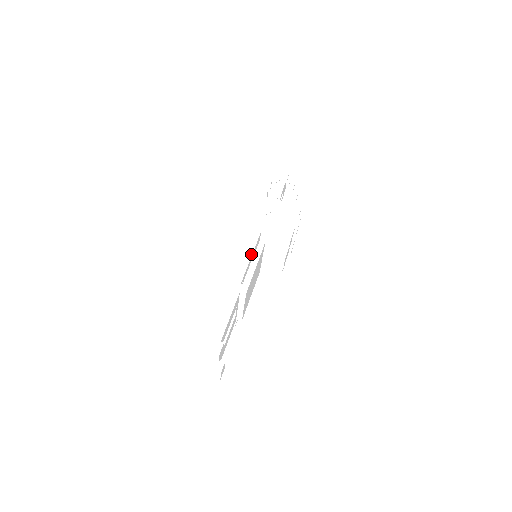
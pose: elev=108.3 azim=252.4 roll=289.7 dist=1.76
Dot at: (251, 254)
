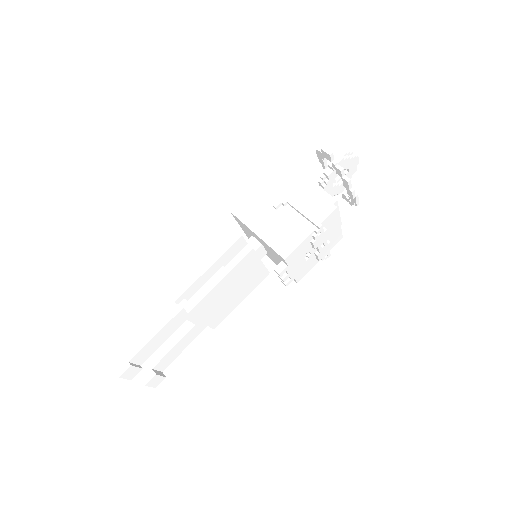
Dot at: (209, 266)
